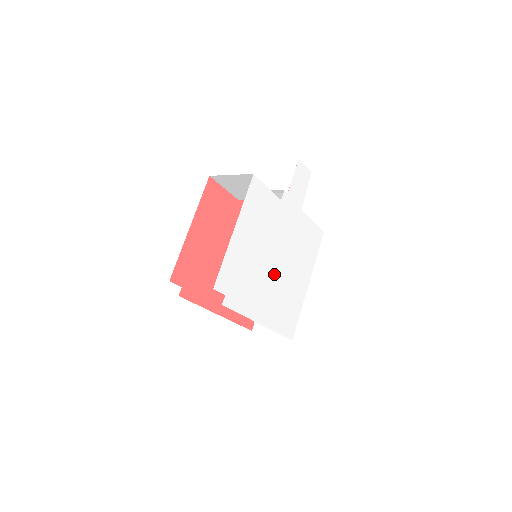
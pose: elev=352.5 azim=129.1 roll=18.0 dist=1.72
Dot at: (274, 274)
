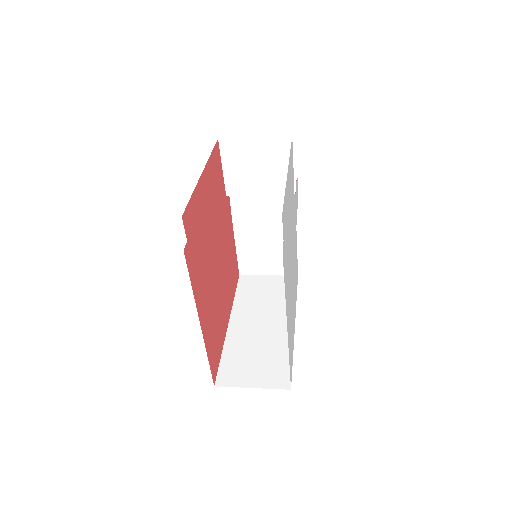
Dot at: (291, 273)
